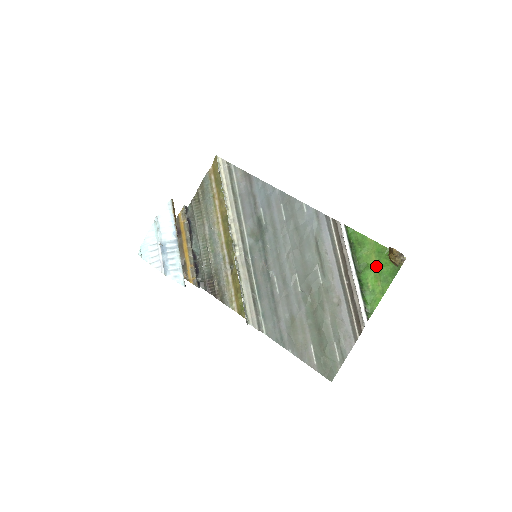
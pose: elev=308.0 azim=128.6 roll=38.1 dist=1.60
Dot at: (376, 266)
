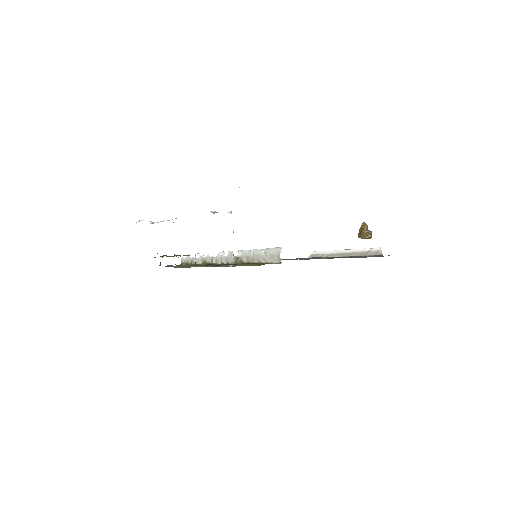
Dot at: occluded
